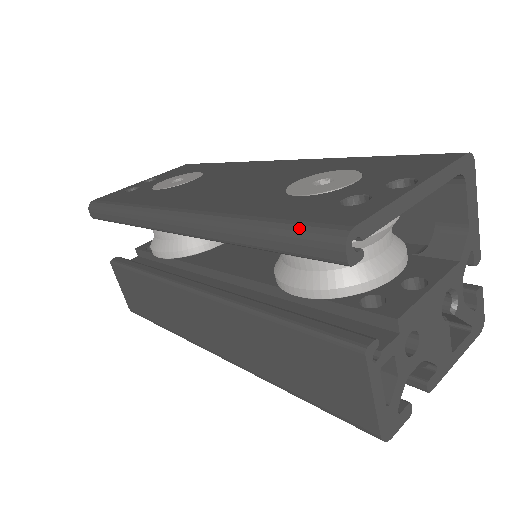
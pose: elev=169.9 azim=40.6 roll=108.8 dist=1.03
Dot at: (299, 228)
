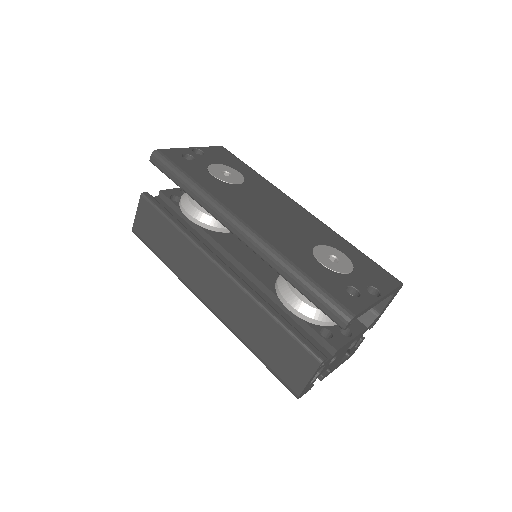
Dot at: (328, 298)
